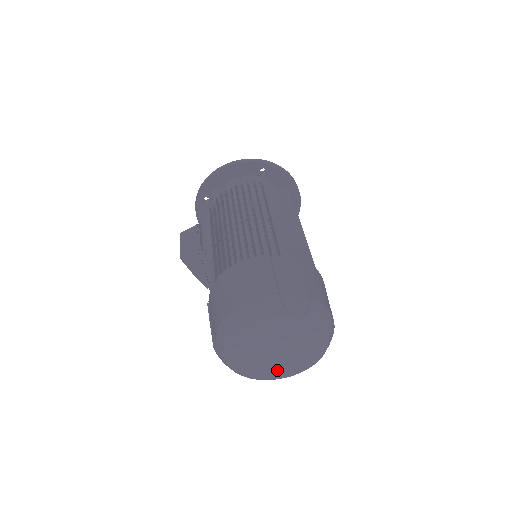
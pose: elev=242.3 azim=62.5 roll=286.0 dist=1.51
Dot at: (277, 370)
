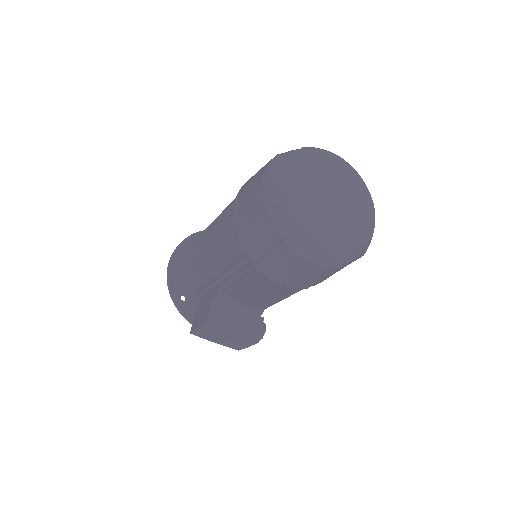
Dot at: (357, 225)
